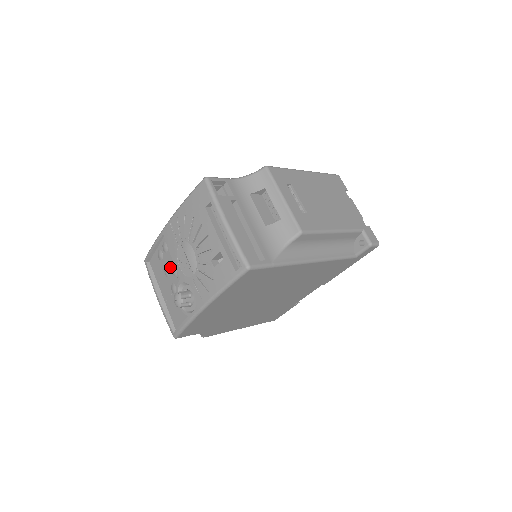
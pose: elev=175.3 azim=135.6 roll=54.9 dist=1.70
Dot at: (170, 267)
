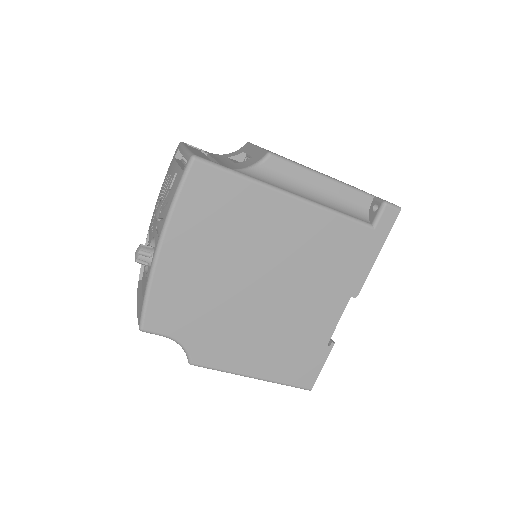
Dot at: occluded
